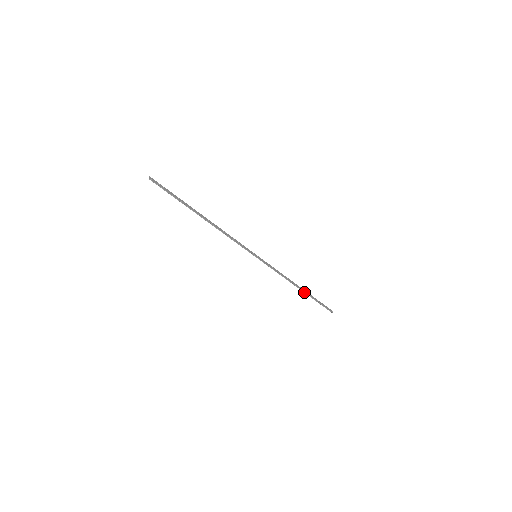
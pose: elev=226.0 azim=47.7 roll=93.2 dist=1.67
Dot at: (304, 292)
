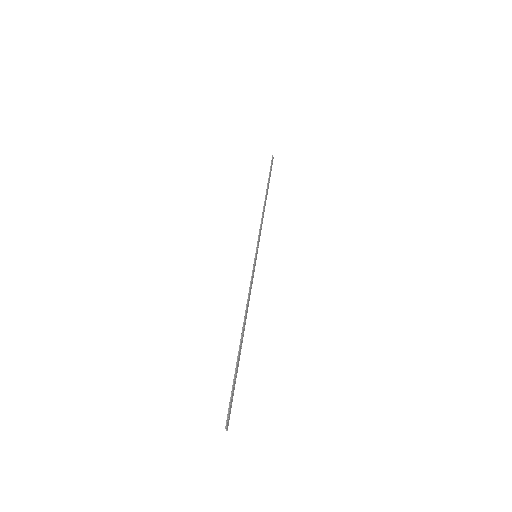
Dot at: (267, 192)
